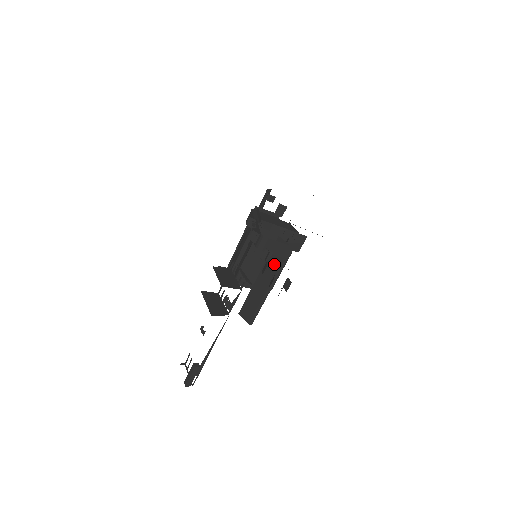
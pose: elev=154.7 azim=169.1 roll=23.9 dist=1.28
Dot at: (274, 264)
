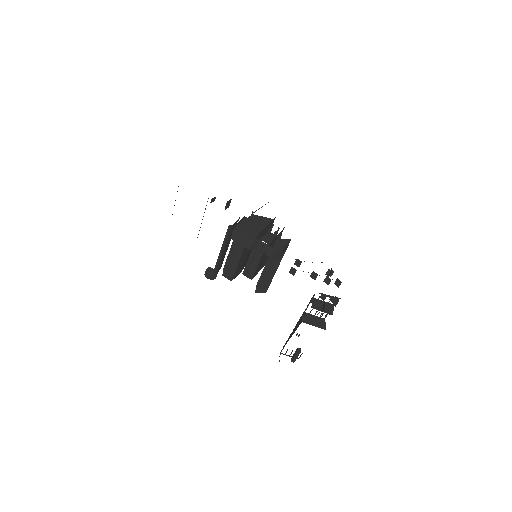
Dot at: occluded
